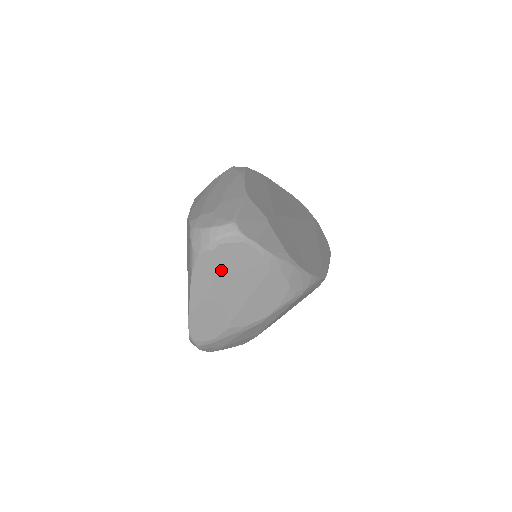
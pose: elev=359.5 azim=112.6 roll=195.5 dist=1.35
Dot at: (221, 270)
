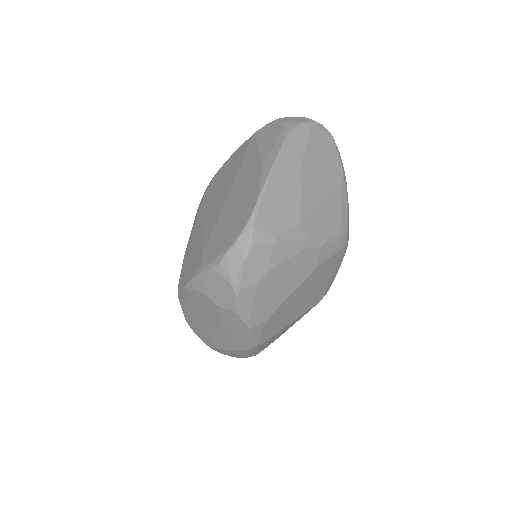
Dot at: (310, 152)
